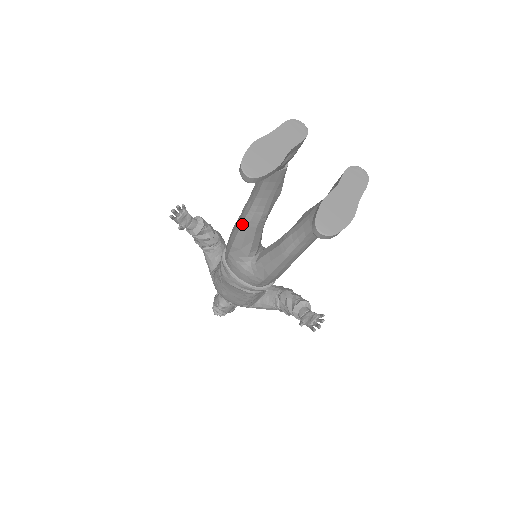
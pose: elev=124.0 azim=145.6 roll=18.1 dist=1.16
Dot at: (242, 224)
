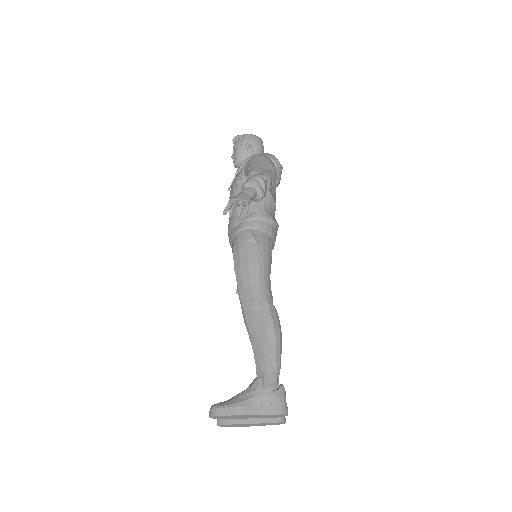
Dot at: (241, 302)
